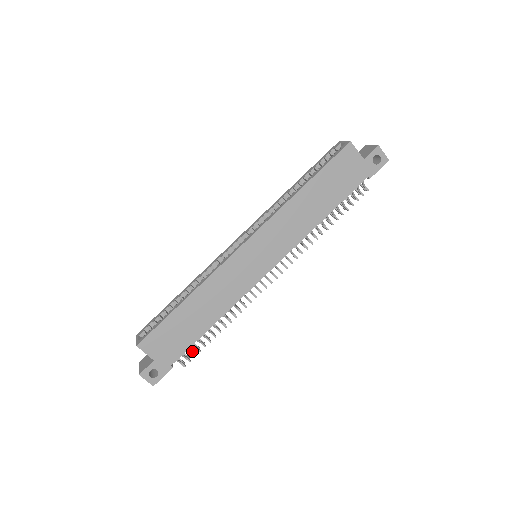
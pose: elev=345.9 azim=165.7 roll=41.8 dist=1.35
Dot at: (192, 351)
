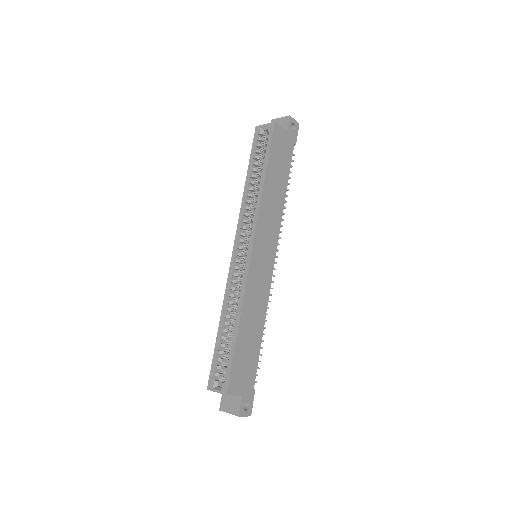
Dot at: occluded
